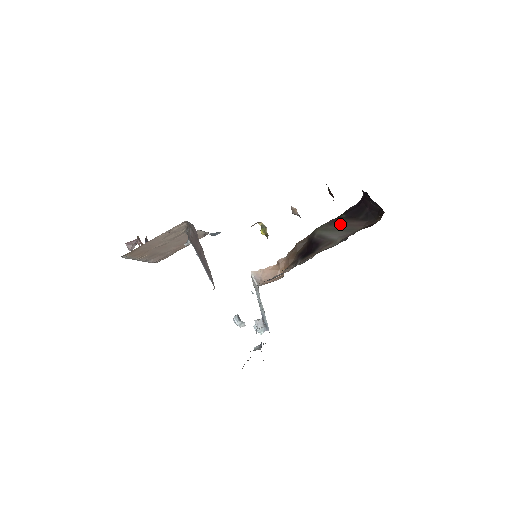
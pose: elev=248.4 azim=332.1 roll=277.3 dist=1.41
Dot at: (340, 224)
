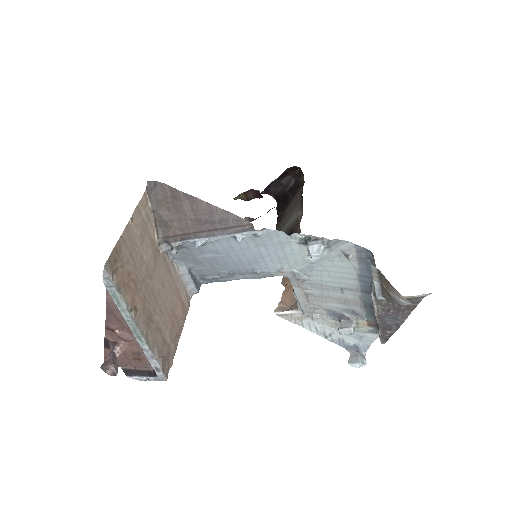
Dot at: (285, 215)
